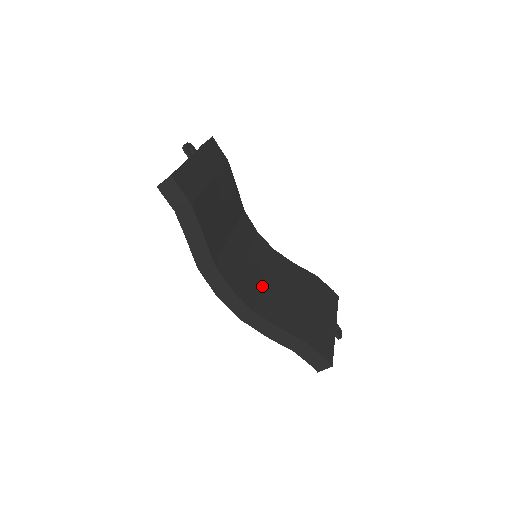
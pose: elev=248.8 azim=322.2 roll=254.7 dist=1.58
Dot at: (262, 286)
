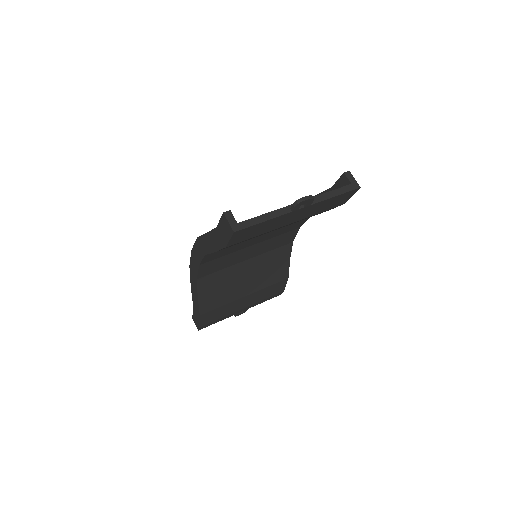
Dot at: (234, 266)
